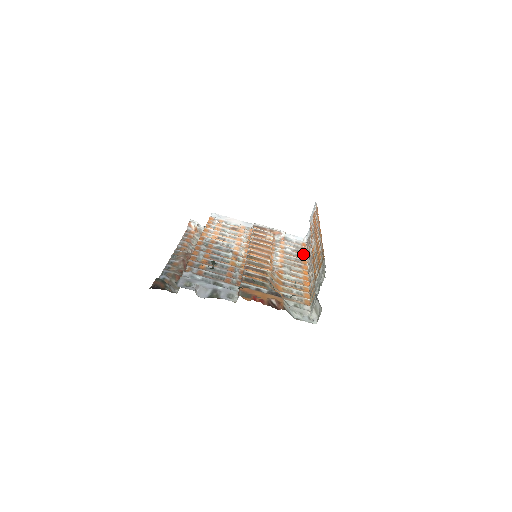
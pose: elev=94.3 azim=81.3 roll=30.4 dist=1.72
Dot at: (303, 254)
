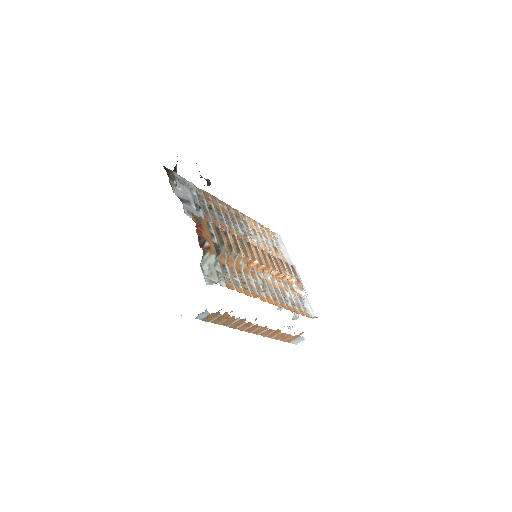
Dot at: (294, 309)
